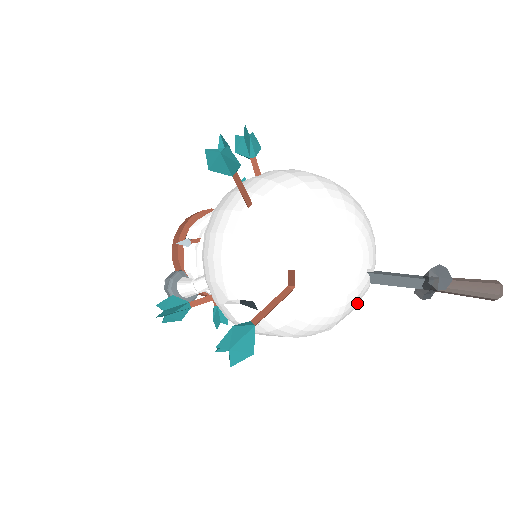
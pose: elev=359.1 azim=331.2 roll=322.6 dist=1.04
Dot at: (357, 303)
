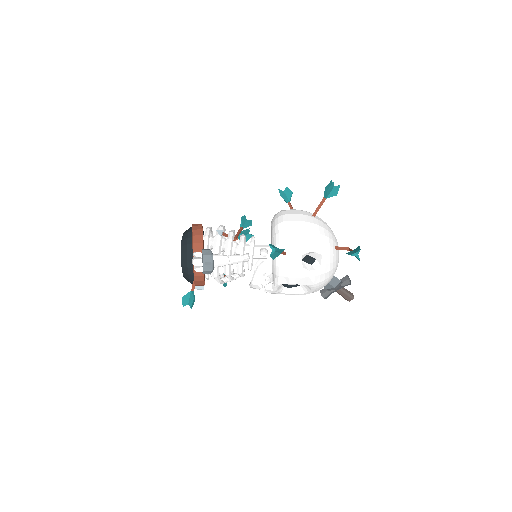
Dot at: occluded
